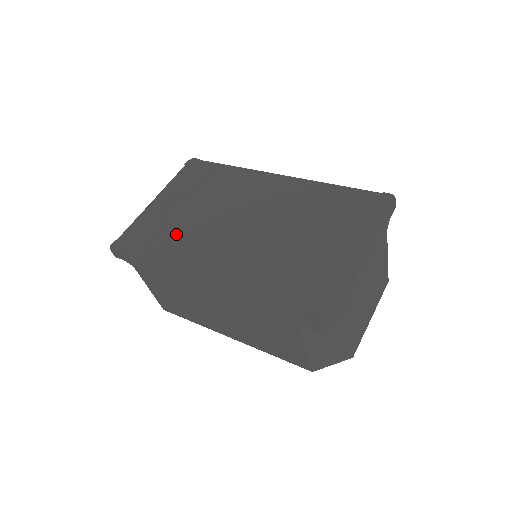
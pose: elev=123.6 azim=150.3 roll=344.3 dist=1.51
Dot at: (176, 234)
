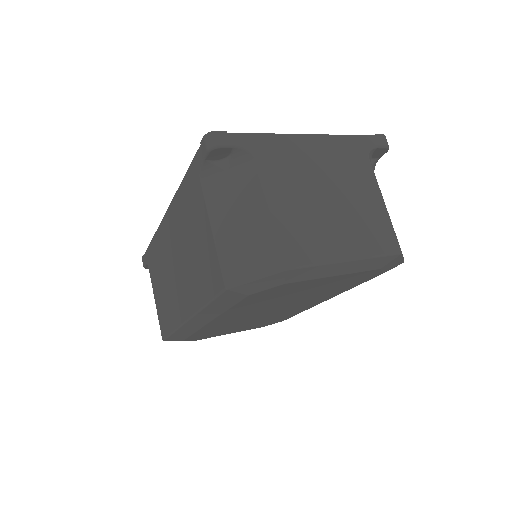
Dot at: occluded
